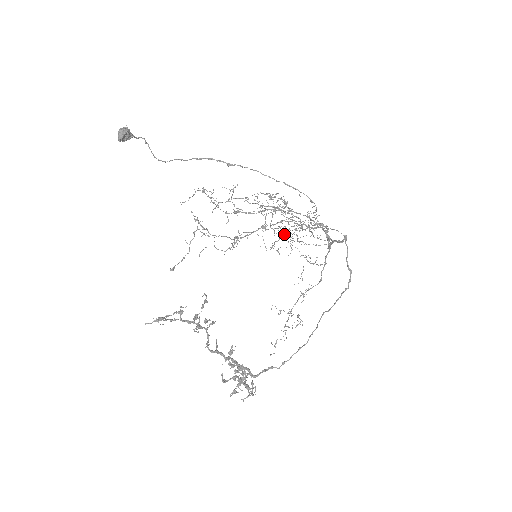
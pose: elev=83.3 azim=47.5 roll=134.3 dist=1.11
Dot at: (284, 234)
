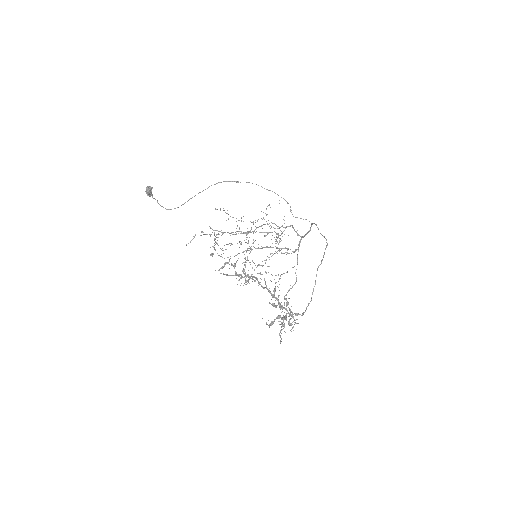
Dot at: occluded
